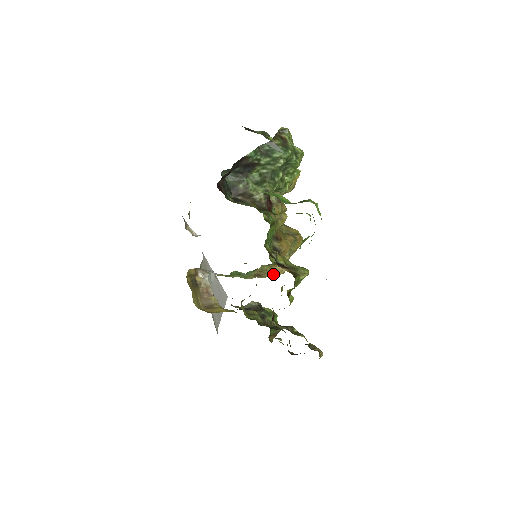
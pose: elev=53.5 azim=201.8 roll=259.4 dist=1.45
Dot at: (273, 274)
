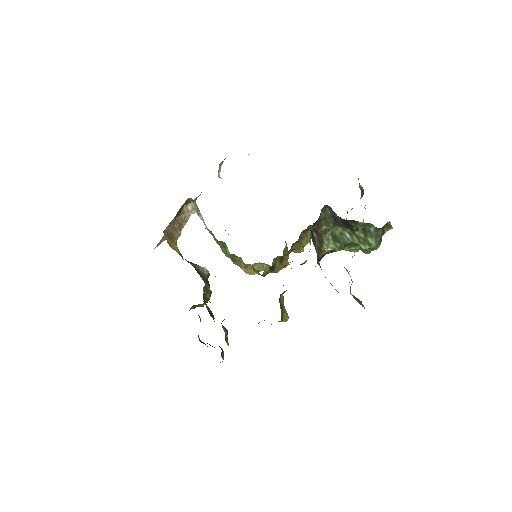
Dot at: (242, 268)
